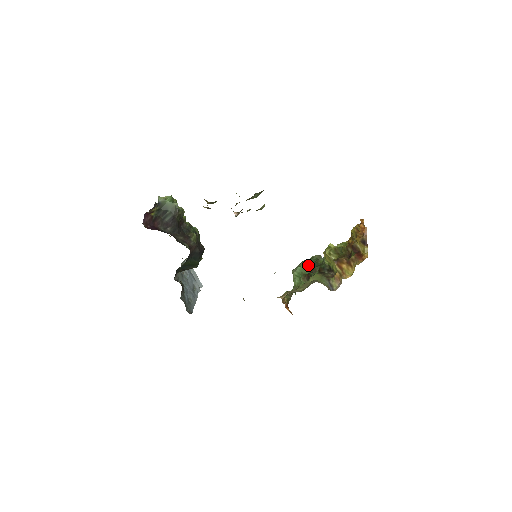
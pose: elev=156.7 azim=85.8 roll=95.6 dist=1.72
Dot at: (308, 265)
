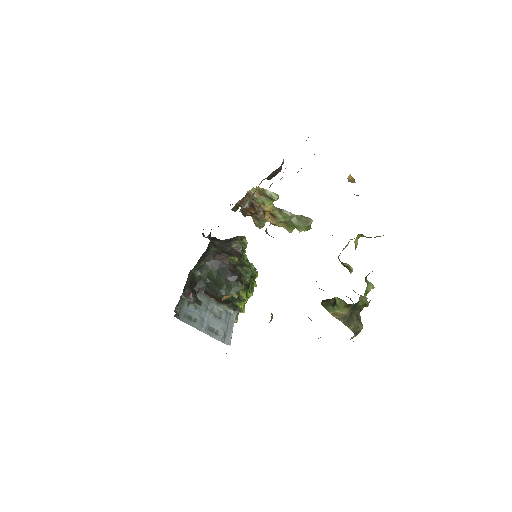
Dot at: occluded
